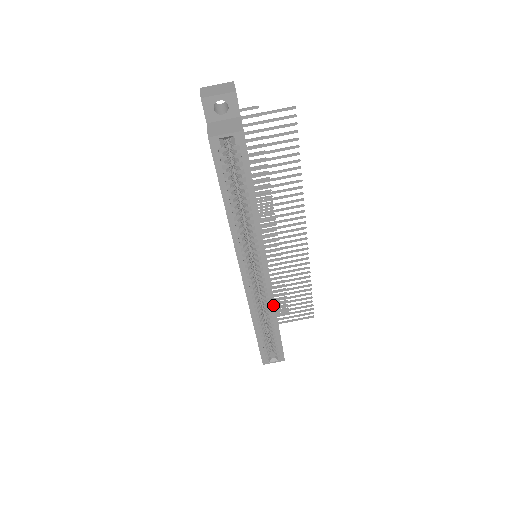
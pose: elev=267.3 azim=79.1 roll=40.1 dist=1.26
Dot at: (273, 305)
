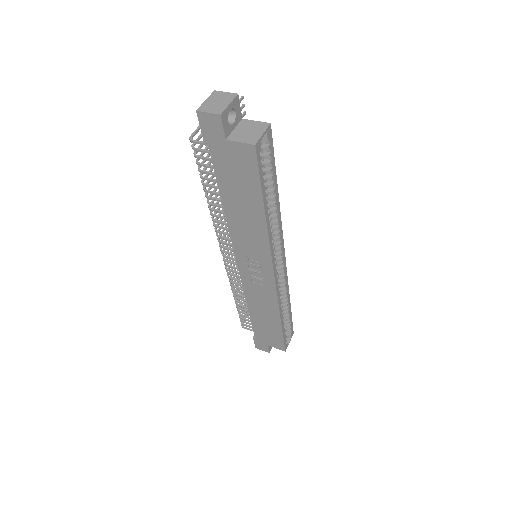
Dot at: (287, 286)
